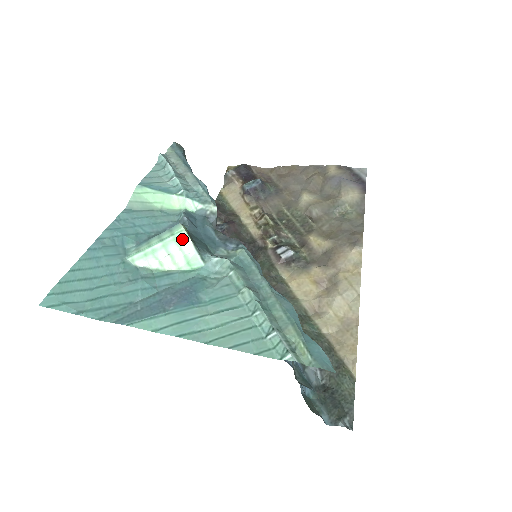
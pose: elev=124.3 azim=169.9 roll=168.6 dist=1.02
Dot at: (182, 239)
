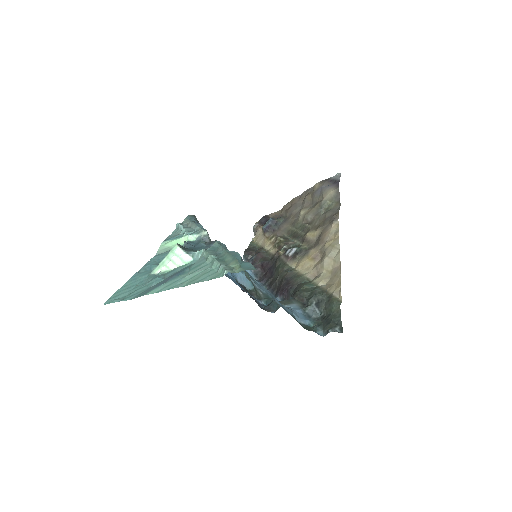
Dot at: (175, 249)
